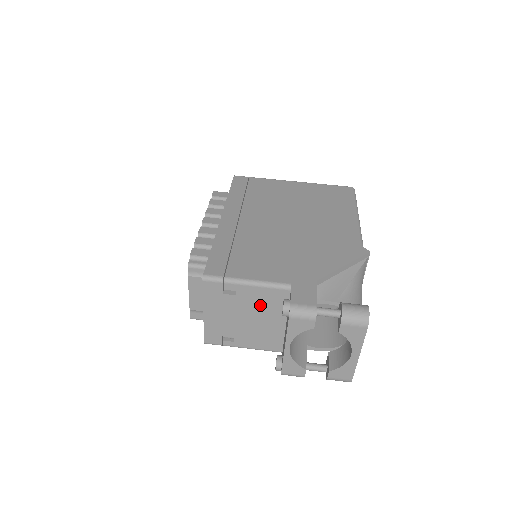
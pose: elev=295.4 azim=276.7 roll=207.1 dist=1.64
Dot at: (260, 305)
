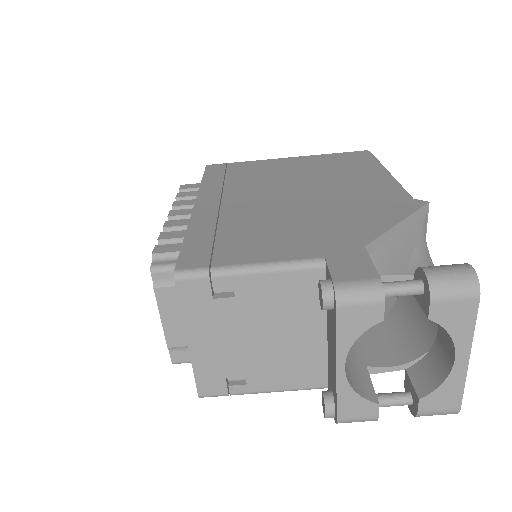
Dot at: (279, 307)
